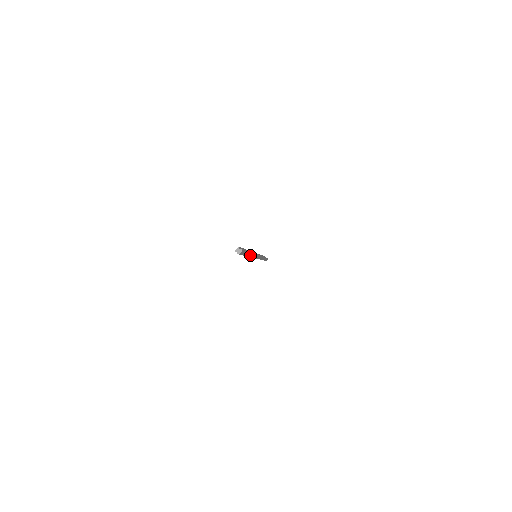
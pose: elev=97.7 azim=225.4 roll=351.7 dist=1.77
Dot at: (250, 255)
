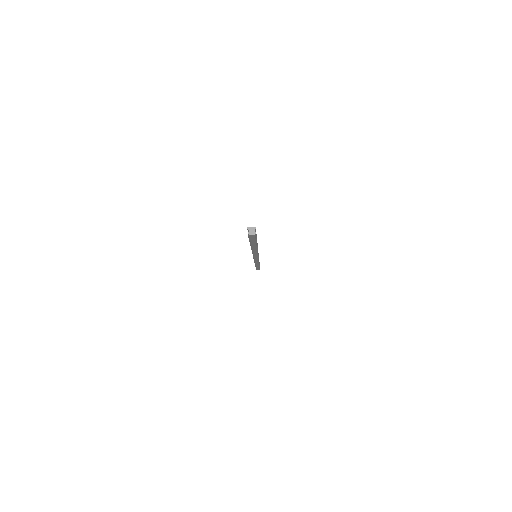
Dot at: (255, 249)
